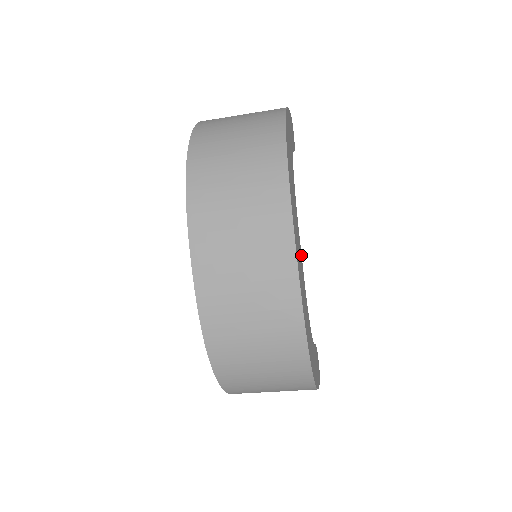
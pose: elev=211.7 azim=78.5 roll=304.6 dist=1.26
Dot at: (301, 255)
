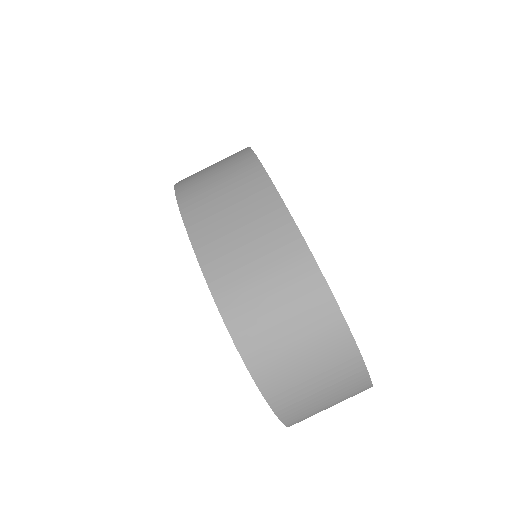
Dot at: occluded
